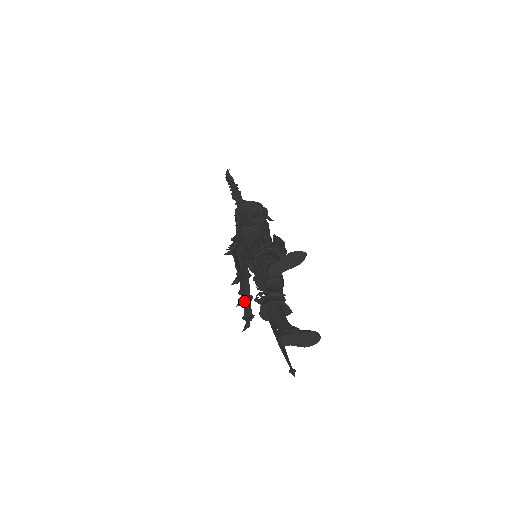
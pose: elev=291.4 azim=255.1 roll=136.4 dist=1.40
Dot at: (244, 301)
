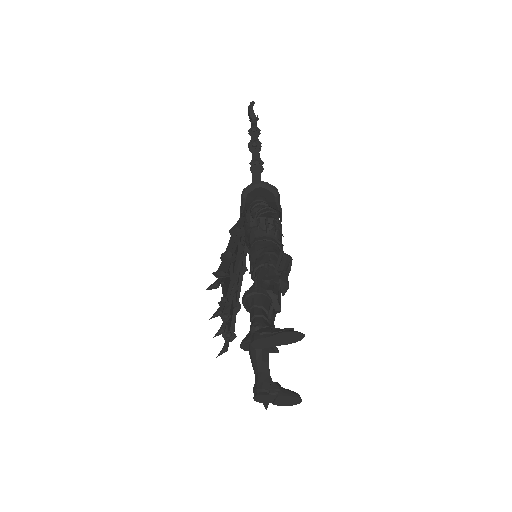
Dot at: (224, 330)
